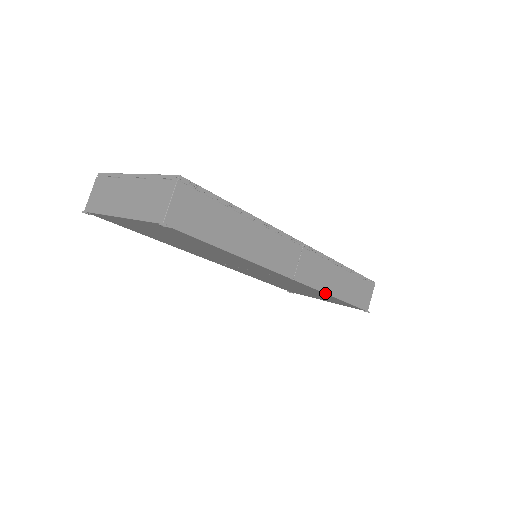
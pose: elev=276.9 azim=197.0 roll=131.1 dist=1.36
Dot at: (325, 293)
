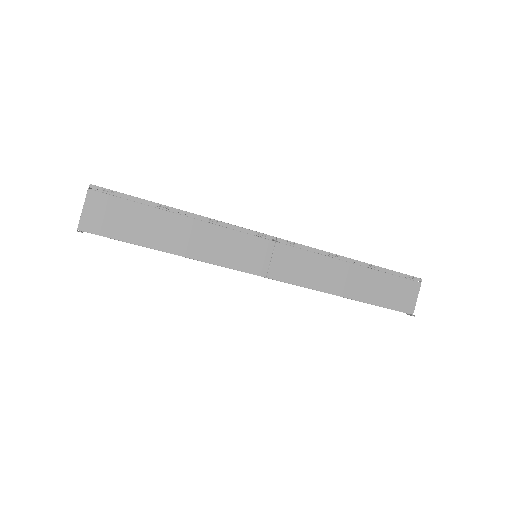
Dot at: (325, 292)
